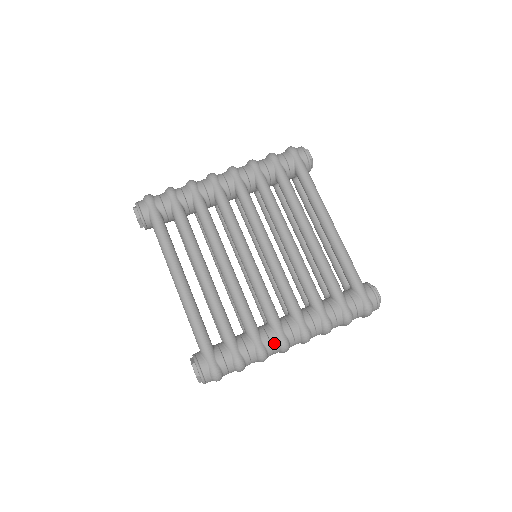
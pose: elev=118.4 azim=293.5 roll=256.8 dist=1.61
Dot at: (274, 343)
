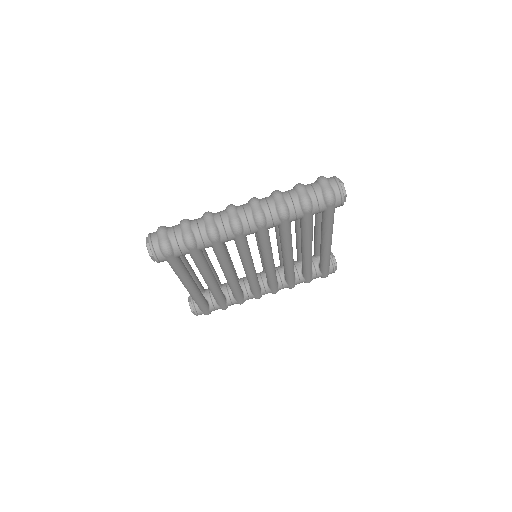
Dot at: occluded
